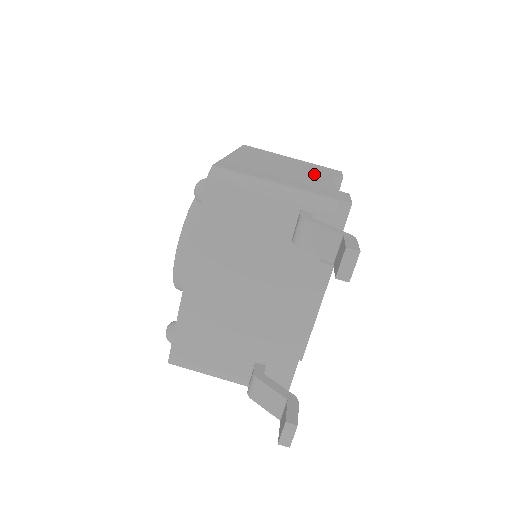
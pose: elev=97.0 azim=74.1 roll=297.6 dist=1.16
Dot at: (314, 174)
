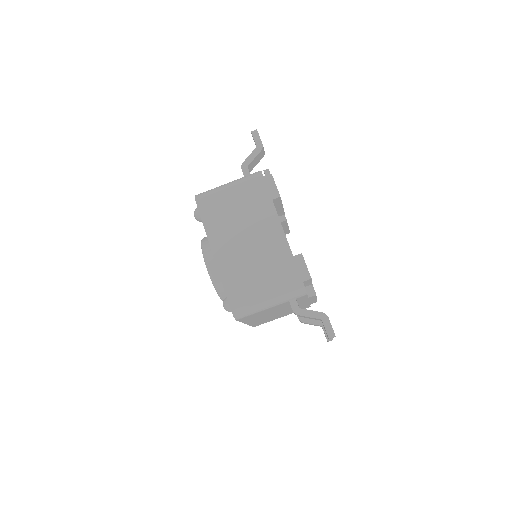
Dot at: (267, 227)
